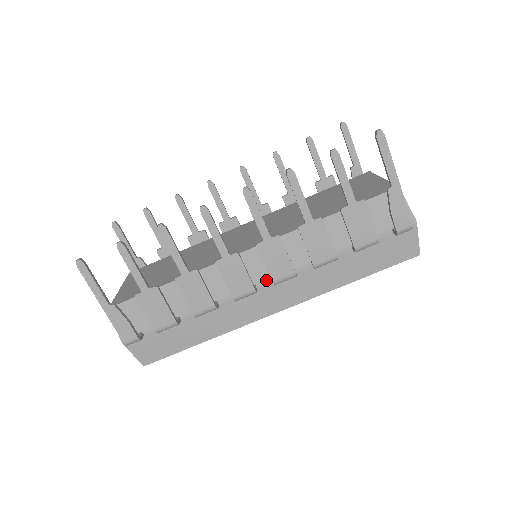
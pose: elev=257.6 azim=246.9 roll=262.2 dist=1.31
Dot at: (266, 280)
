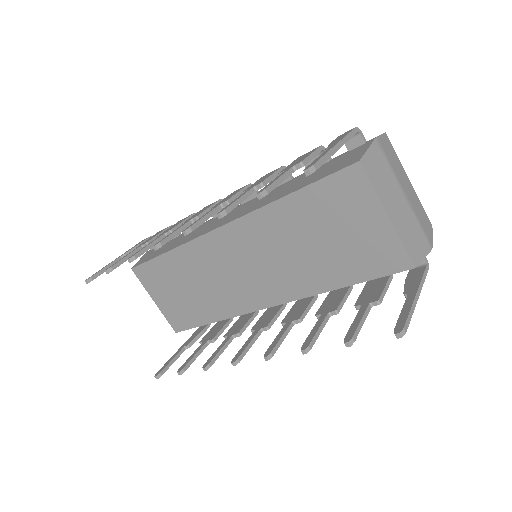
Dot at: occluded
